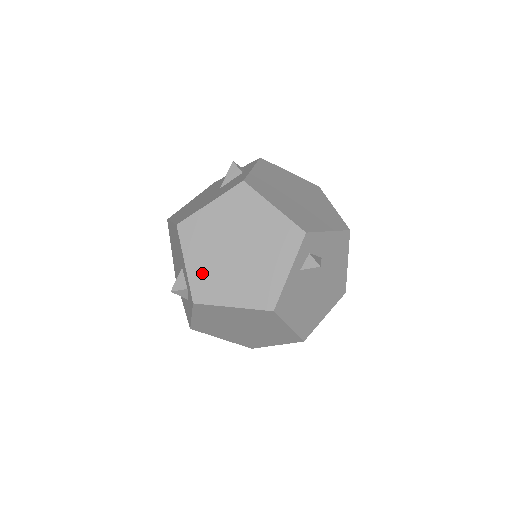
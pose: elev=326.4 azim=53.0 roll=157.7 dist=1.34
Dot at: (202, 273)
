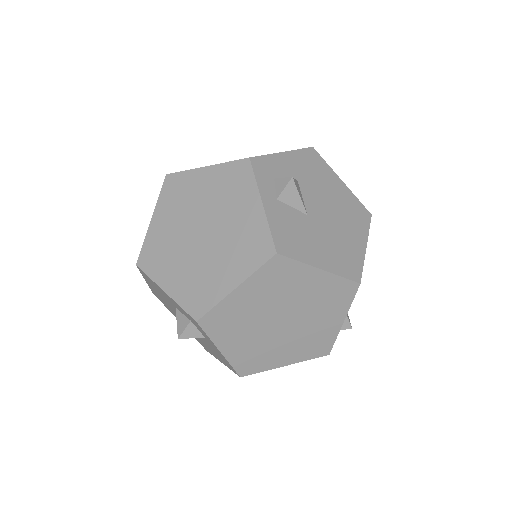
Dot at: (185, 285)
